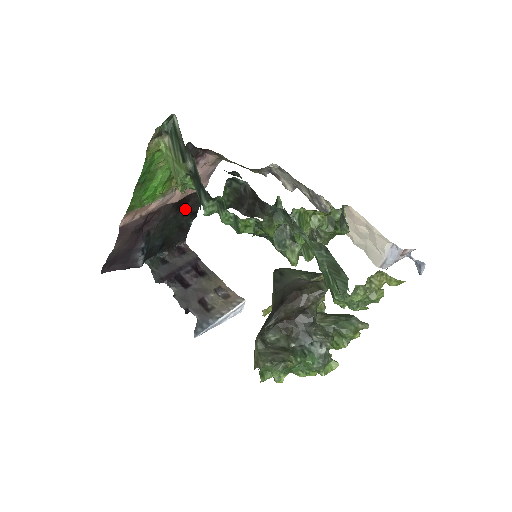
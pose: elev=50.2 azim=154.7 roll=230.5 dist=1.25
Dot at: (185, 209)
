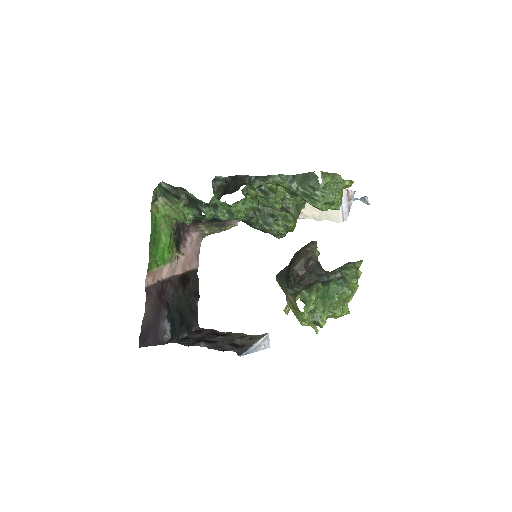
Dot at: (189, 288)
